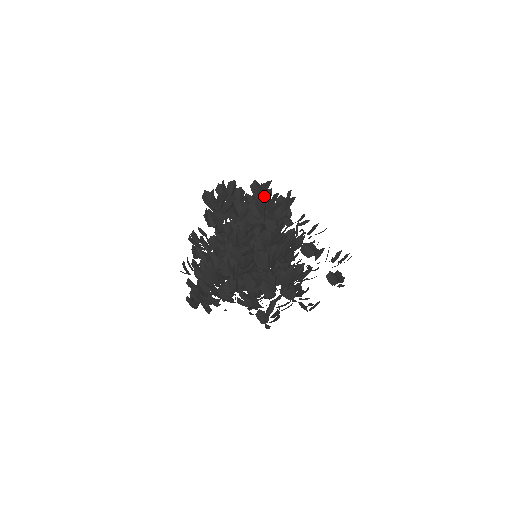
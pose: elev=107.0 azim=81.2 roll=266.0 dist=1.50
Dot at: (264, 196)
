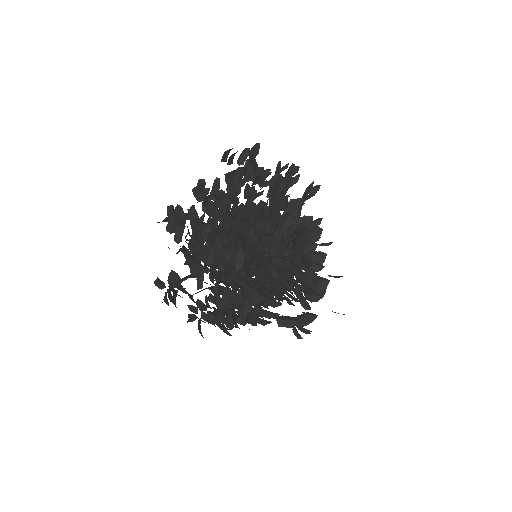
Dot at: (228, 333)
